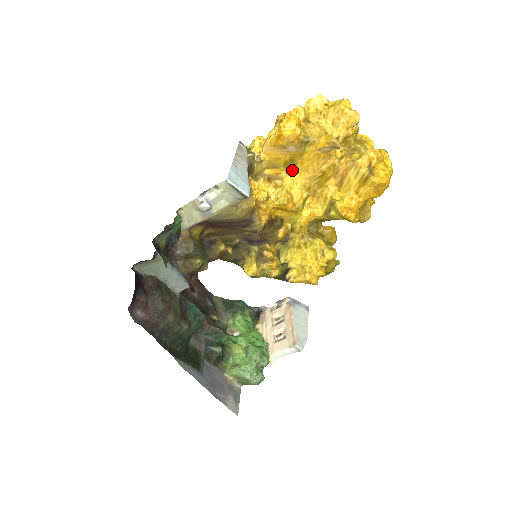
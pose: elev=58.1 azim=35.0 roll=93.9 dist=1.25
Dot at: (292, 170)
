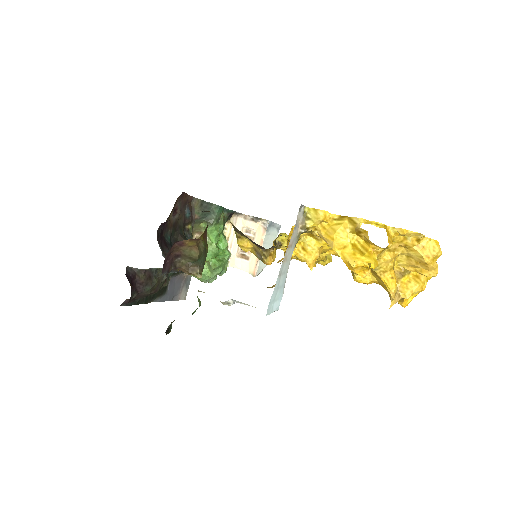
Dot at: occluded
